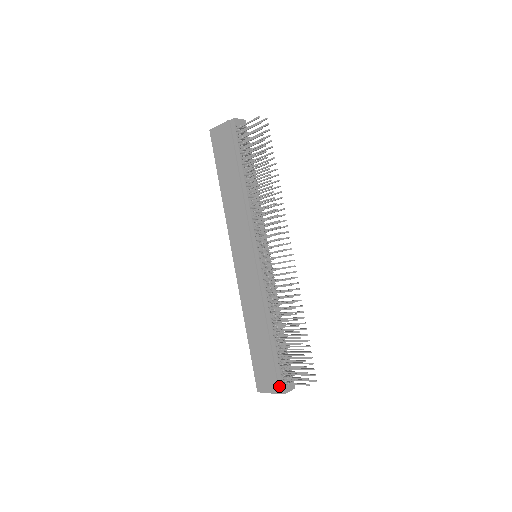
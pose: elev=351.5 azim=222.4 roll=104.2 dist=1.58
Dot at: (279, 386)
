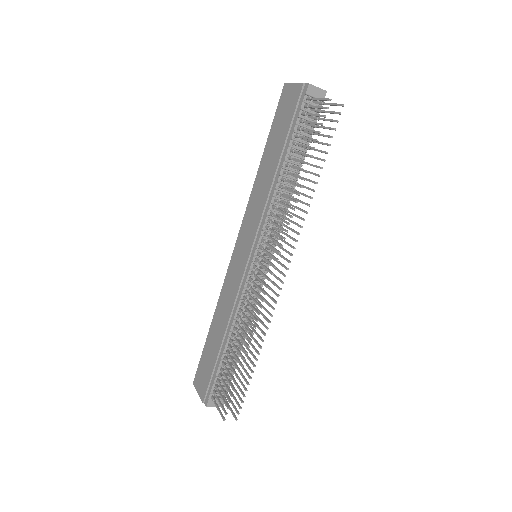
Dot at: (206, 396)
